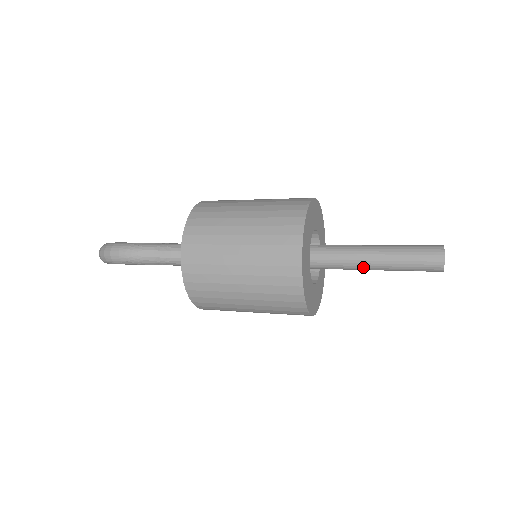
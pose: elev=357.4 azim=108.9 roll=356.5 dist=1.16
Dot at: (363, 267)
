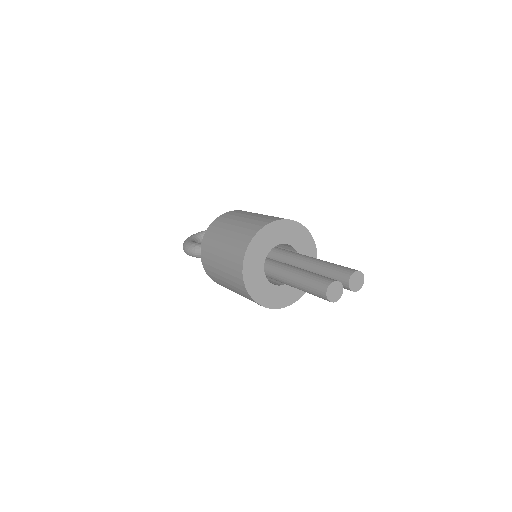
Dot at: (292, 286)
